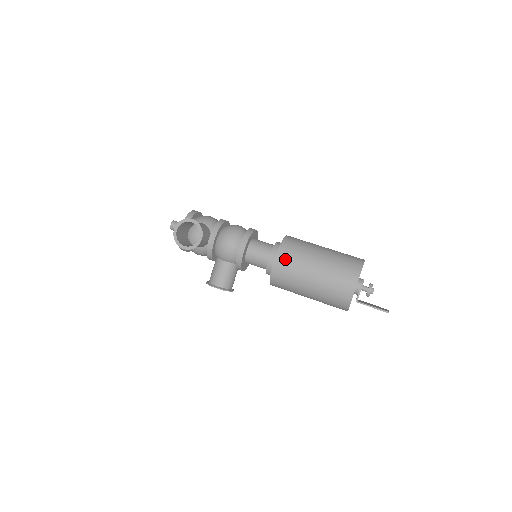
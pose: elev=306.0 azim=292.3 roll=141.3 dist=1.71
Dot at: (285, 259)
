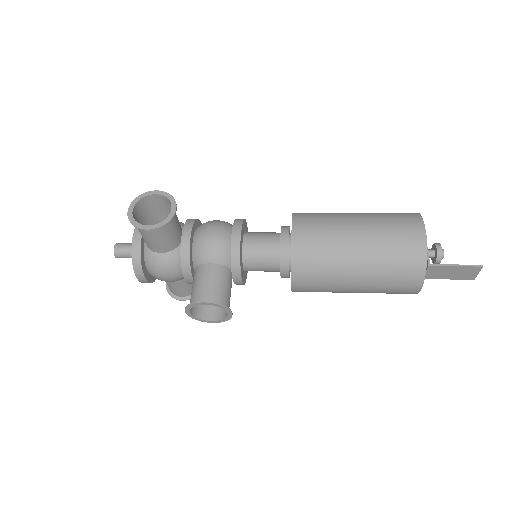
Dot at: (307, 223)
